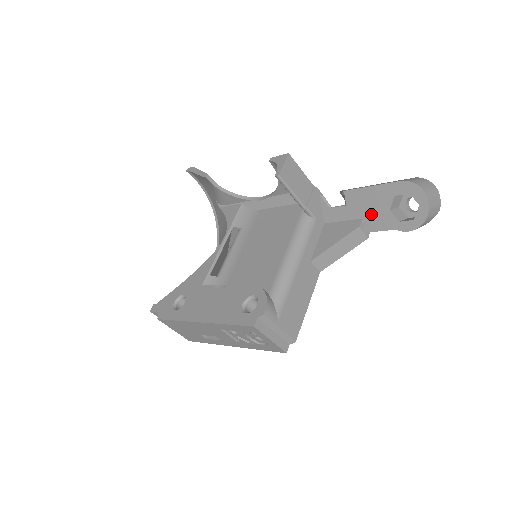
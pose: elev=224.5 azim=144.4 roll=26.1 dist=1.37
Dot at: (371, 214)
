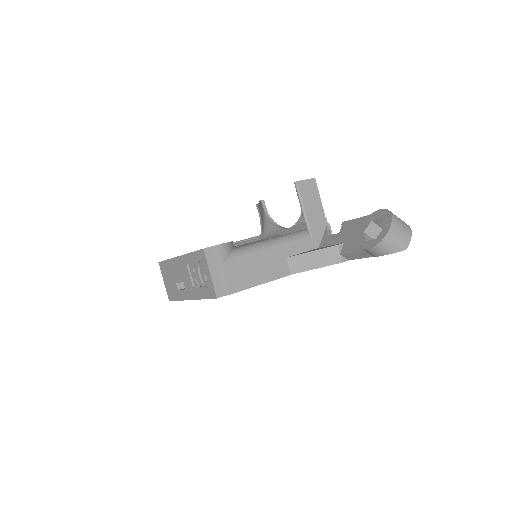
Dot at: (351, 239)
